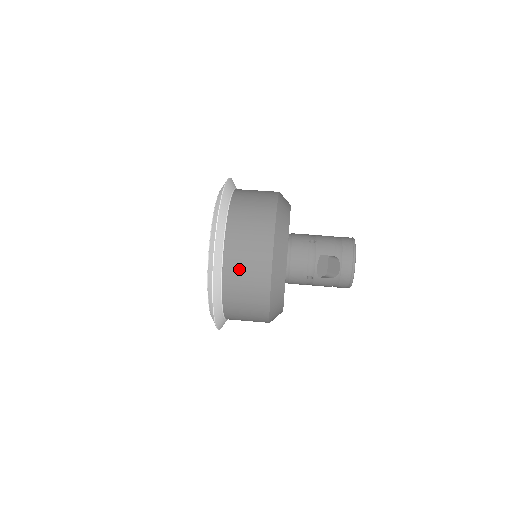
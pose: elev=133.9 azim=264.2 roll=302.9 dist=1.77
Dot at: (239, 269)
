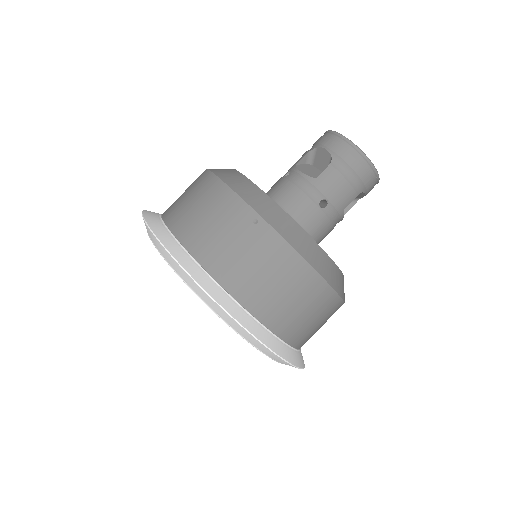
Dot at: occluded
